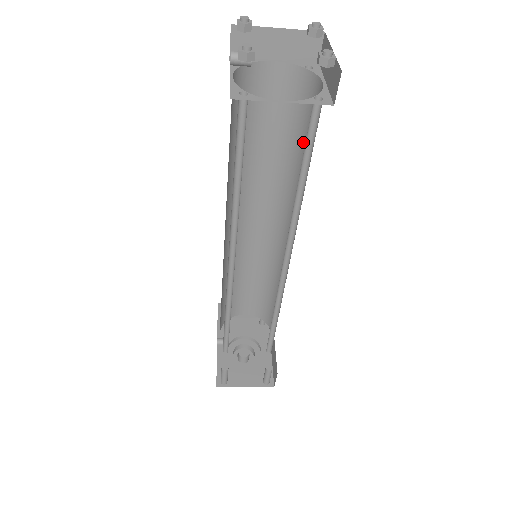
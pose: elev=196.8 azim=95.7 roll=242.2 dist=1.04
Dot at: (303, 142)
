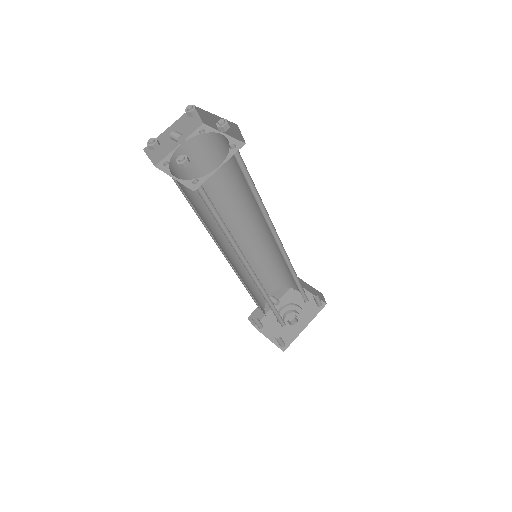
Dot at: occluded
